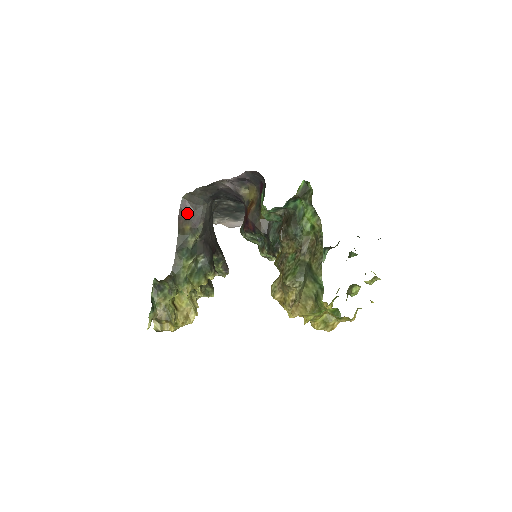
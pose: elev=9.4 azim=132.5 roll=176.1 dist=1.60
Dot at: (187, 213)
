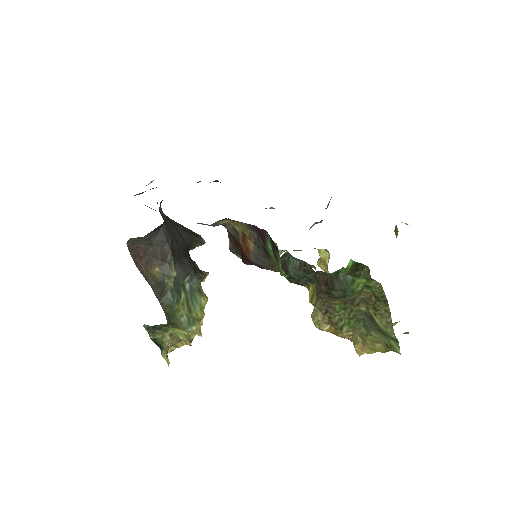
Dot at: (143, 254)
